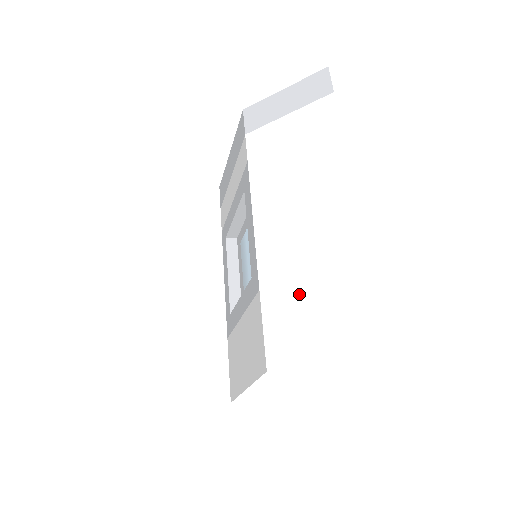
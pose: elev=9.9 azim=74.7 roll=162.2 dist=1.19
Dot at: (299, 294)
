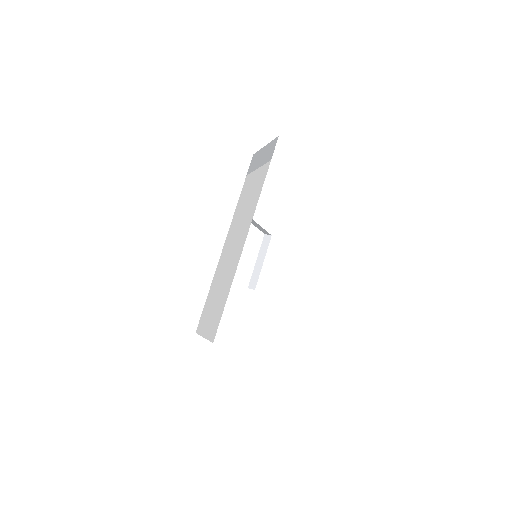
Dot at: (214, 297)
